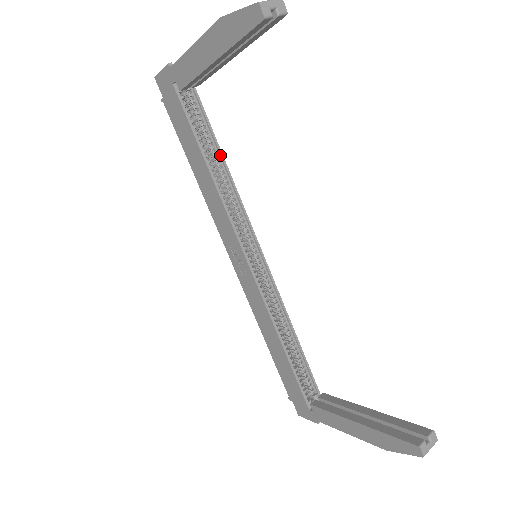
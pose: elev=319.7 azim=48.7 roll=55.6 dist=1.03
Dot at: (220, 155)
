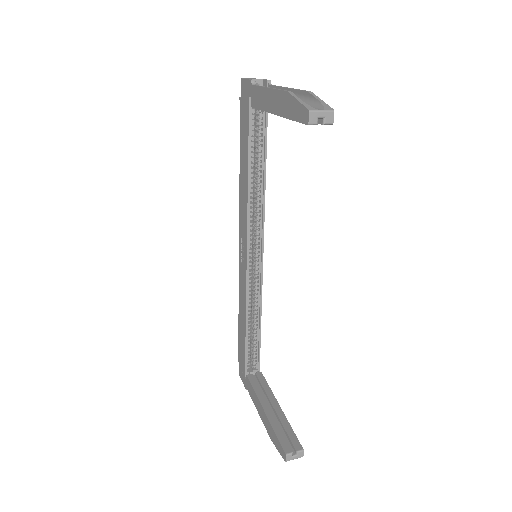
Dot at: (264, 168)
